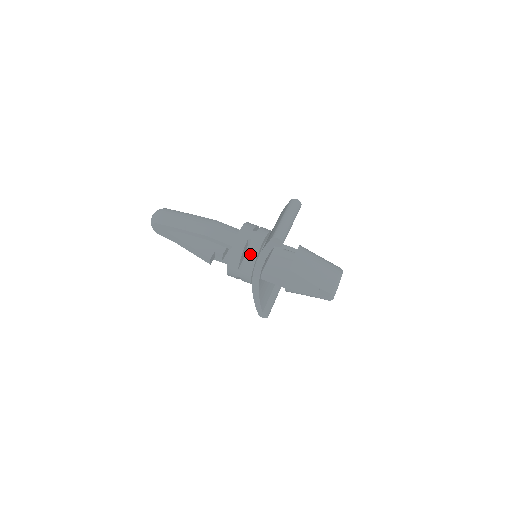
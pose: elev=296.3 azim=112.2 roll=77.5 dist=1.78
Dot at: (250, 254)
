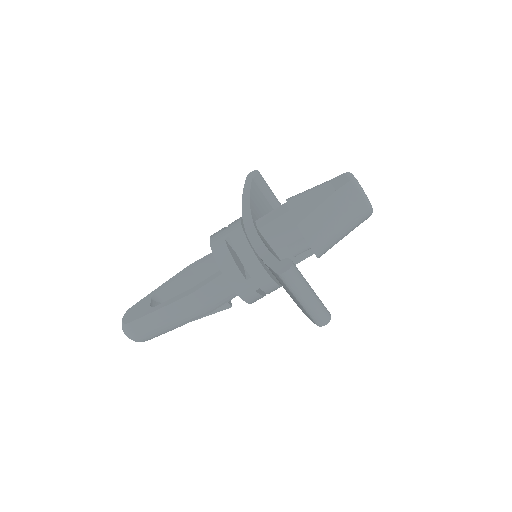
Dot at: (272, 291)
